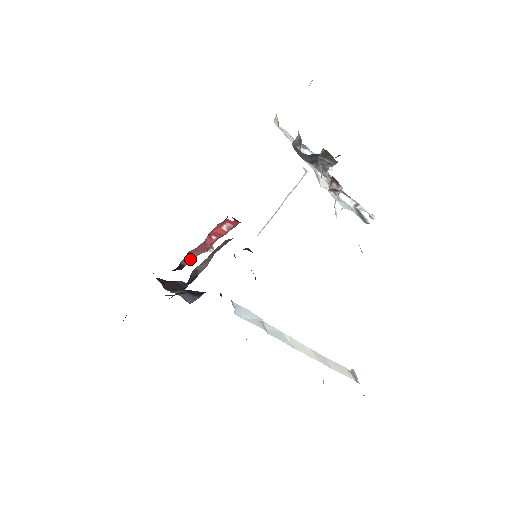
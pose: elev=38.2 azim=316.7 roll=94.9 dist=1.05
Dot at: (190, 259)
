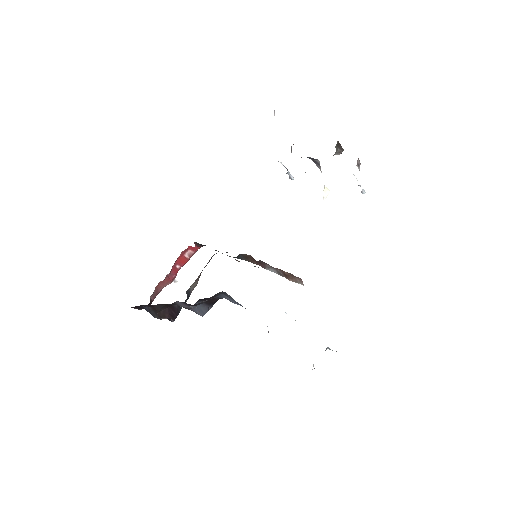
Dot at: (157, 293)
